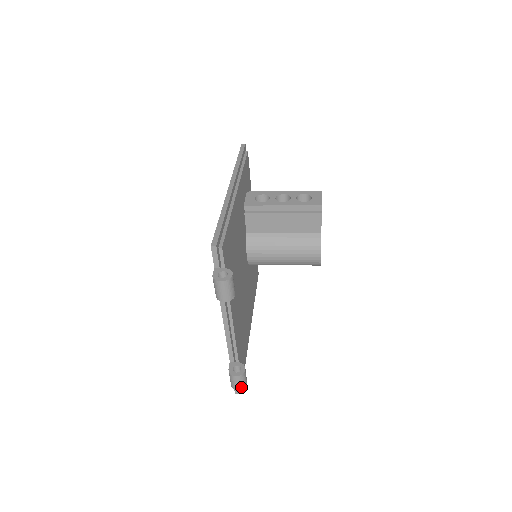
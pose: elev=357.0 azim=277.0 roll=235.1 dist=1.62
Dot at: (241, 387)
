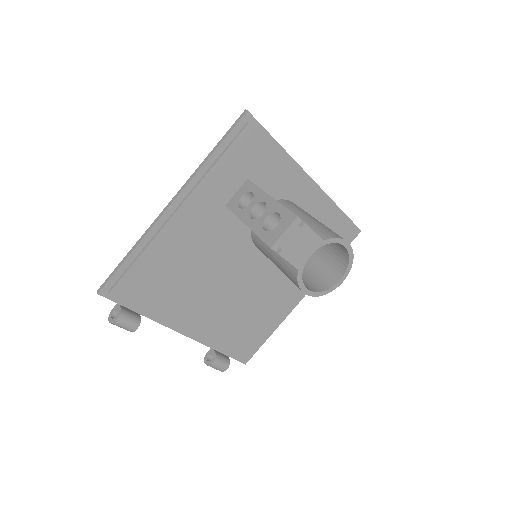
Dot at: (219, 370)
